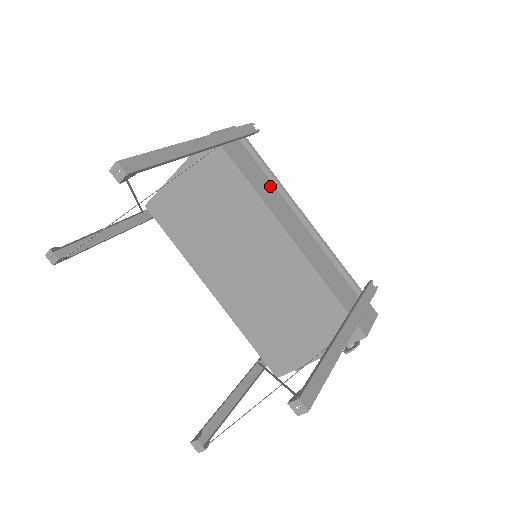
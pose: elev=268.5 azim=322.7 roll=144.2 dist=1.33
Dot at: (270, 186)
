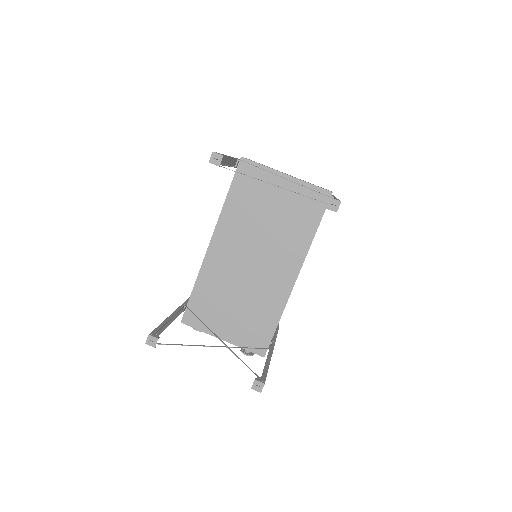
Dot at: occluded
